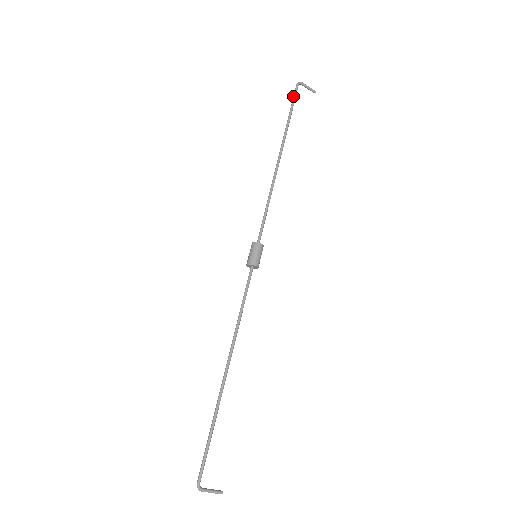
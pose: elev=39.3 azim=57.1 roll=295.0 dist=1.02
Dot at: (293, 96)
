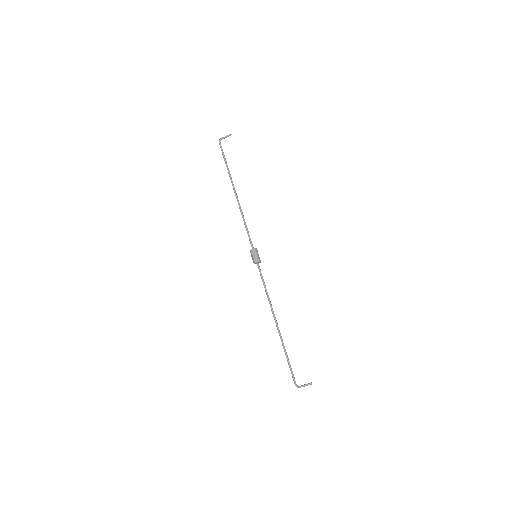
Dot at: occluded
